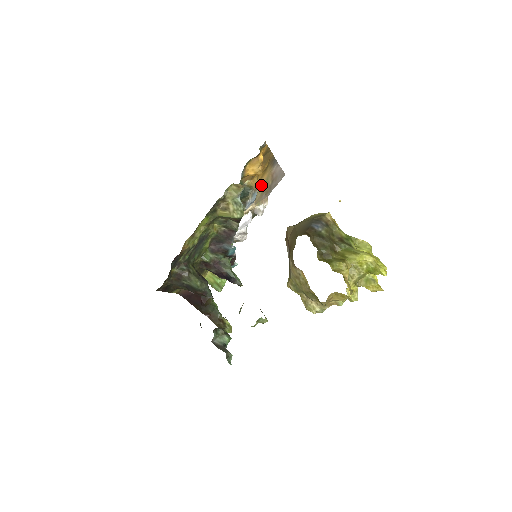
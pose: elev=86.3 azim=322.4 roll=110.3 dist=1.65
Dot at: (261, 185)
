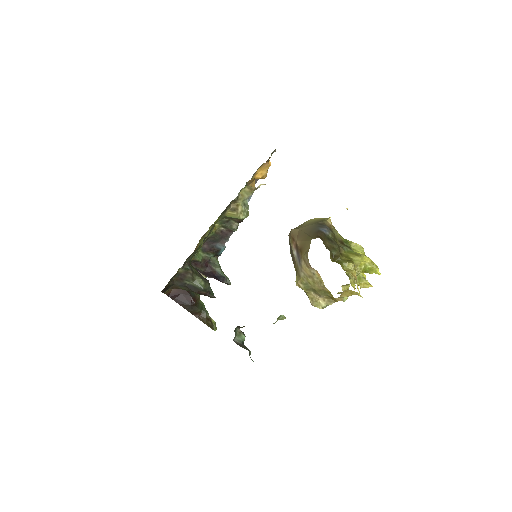
Dot at: occluded
